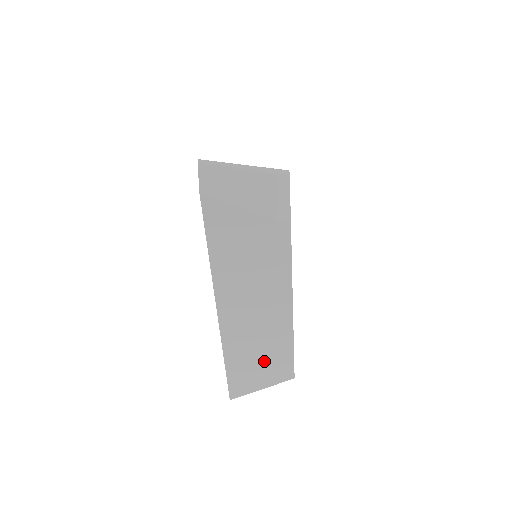
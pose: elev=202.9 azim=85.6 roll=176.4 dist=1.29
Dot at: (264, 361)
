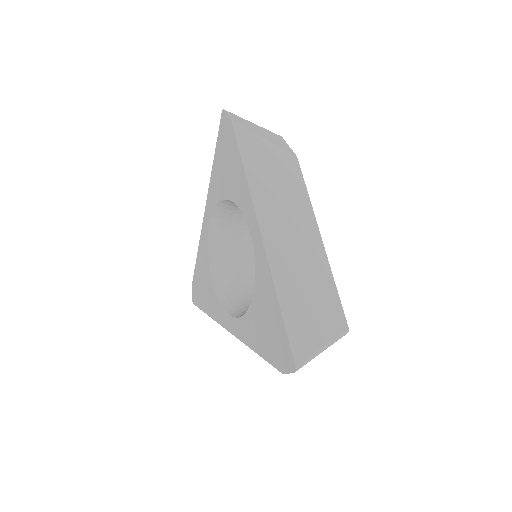
Dot at: occluded
